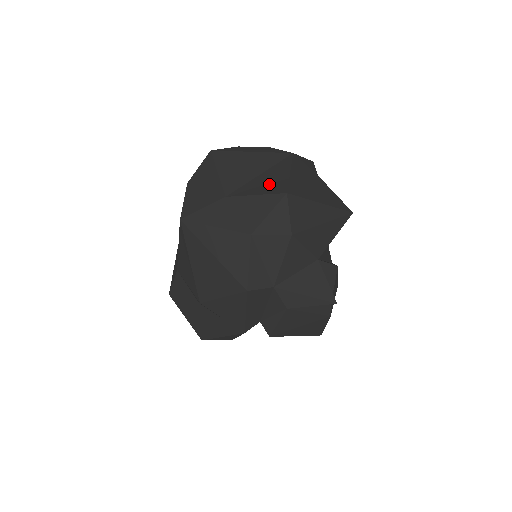
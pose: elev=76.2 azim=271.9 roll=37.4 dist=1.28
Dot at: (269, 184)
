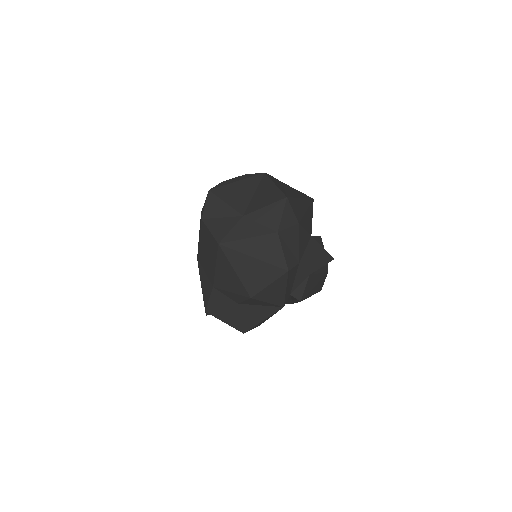
Dot at: (268, 197)
